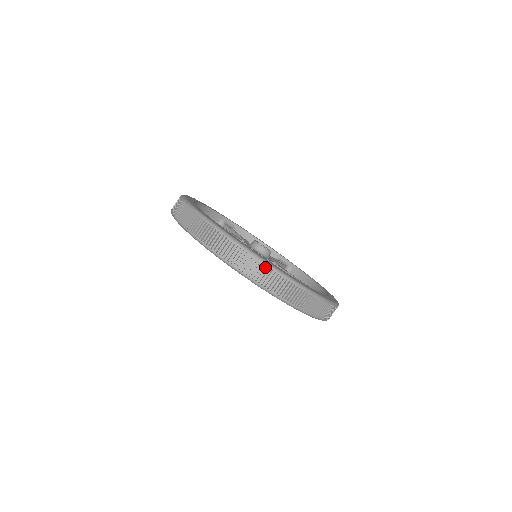
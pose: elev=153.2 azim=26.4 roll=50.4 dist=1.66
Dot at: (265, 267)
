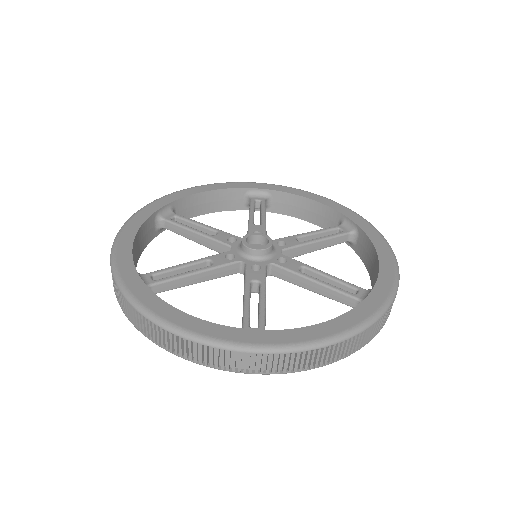
Dot at: (165, 331)
